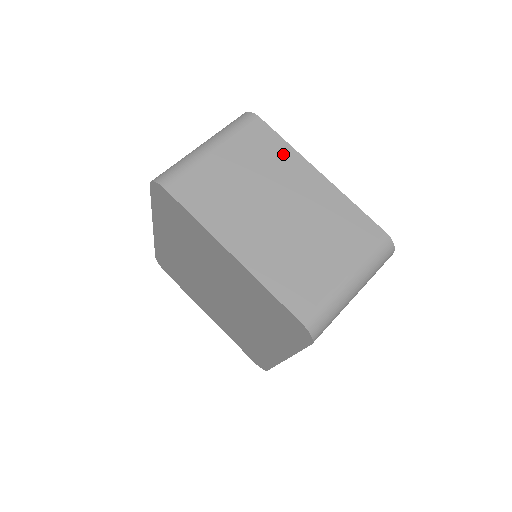
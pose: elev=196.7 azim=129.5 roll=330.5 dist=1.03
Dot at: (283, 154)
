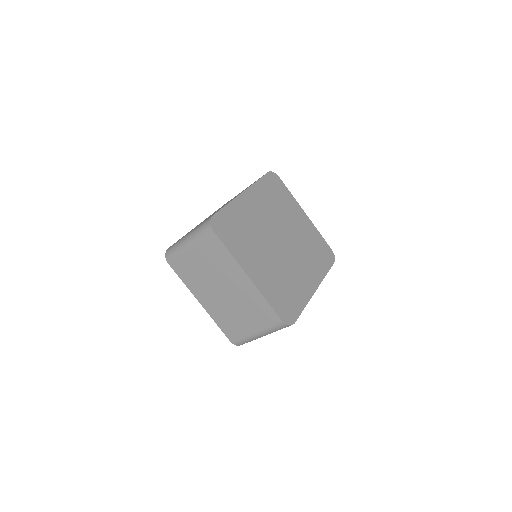
Dot at: (227, 260)
